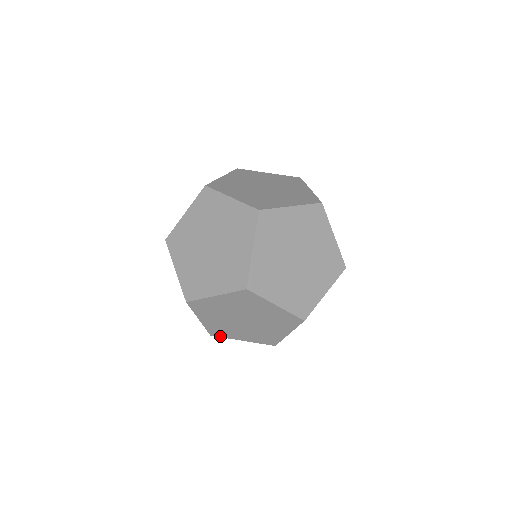
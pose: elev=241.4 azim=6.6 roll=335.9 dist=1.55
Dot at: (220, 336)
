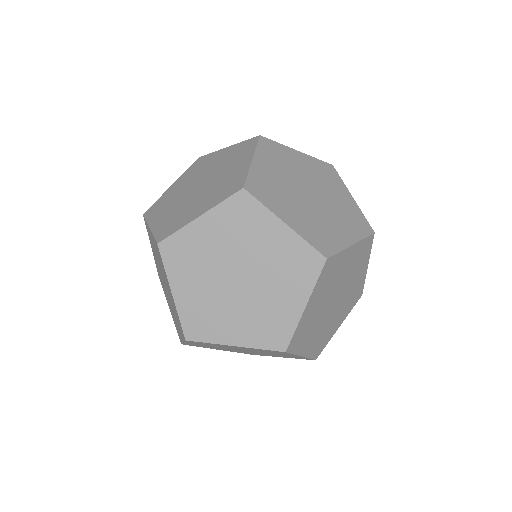
Dot at: occluded
